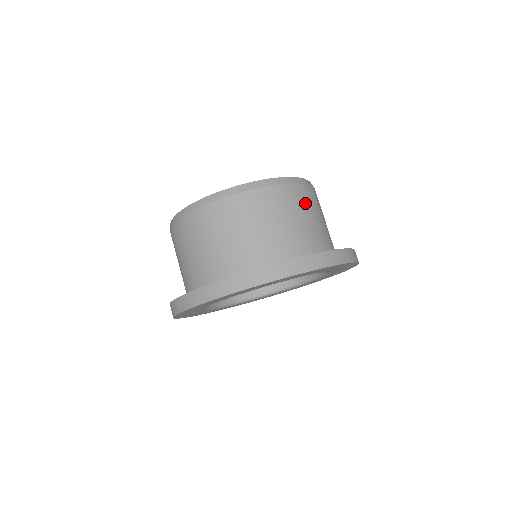
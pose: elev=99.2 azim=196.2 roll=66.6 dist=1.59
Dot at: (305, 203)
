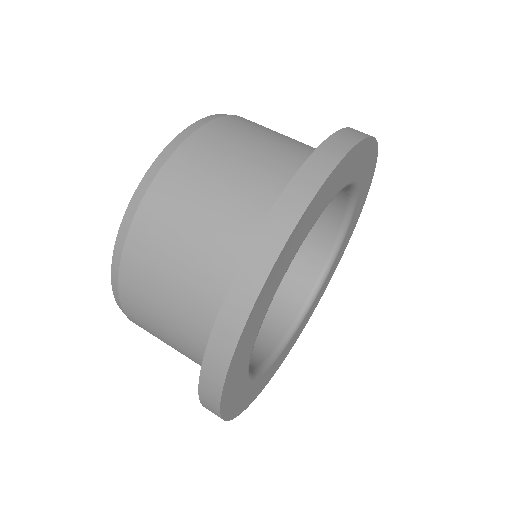
Dot at: (217, 151)
